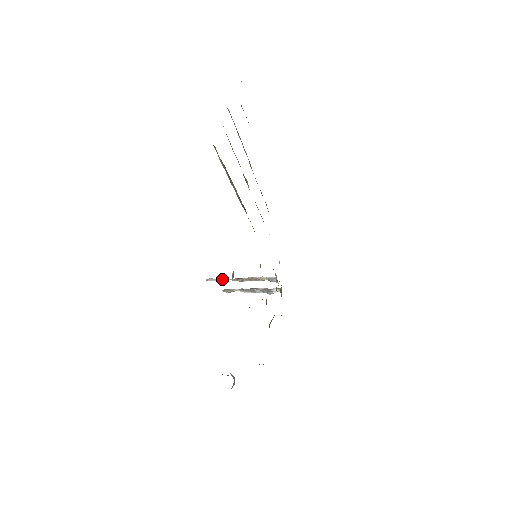
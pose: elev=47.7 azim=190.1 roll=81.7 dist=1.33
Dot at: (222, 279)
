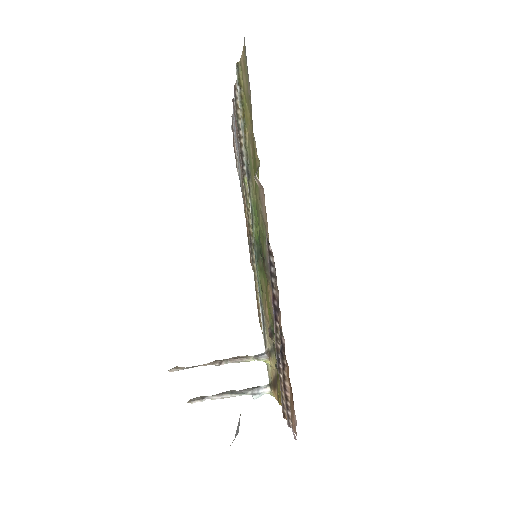
Dot at: (192, 366)
